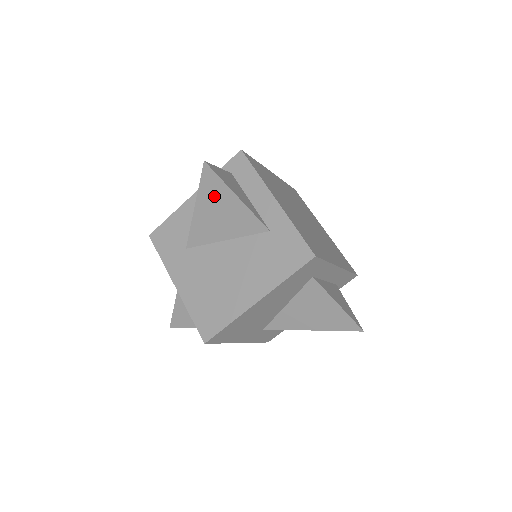
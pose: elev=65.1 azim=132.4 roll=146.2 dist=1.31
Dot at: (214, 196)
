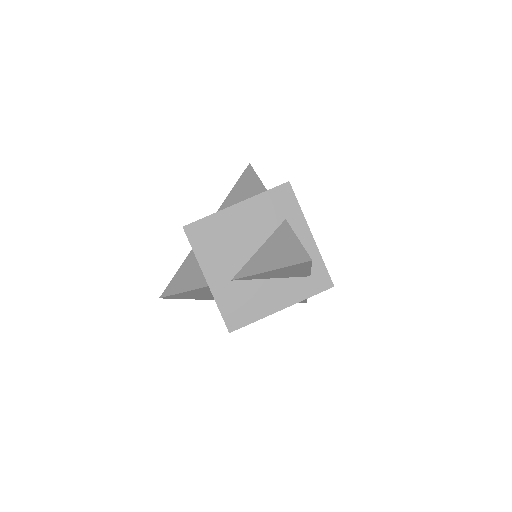
Dot at: (245, 181)
